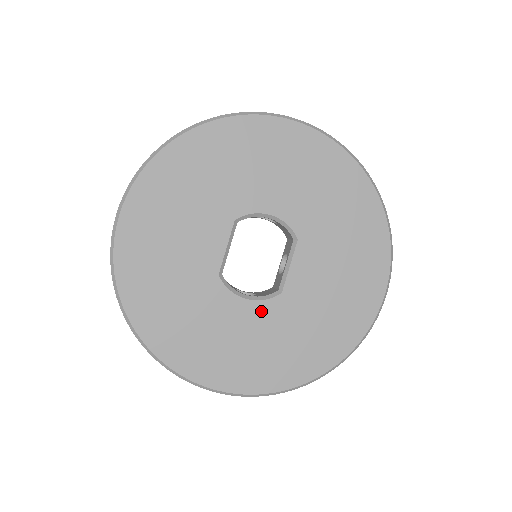
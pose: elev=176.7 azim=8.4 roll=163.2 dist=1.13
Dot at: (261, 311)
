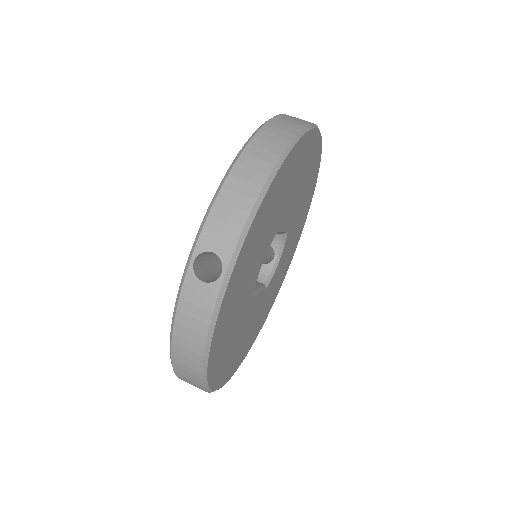
Dot at: (287, 244)
